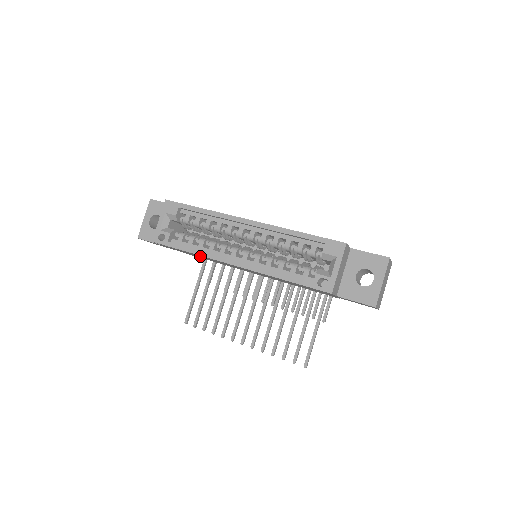
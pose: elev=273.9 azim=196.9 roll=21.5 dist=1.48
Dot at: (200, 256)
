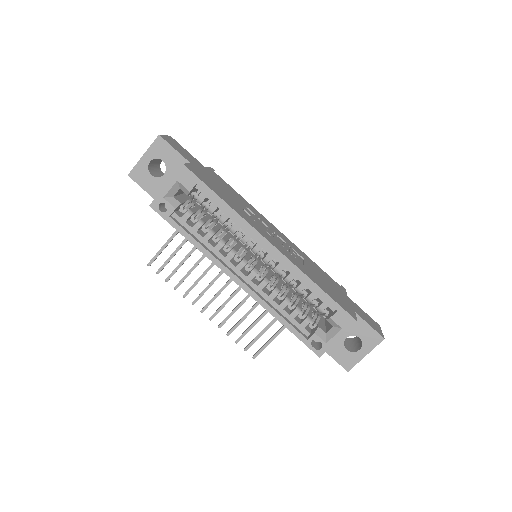
Dot at: occluded
